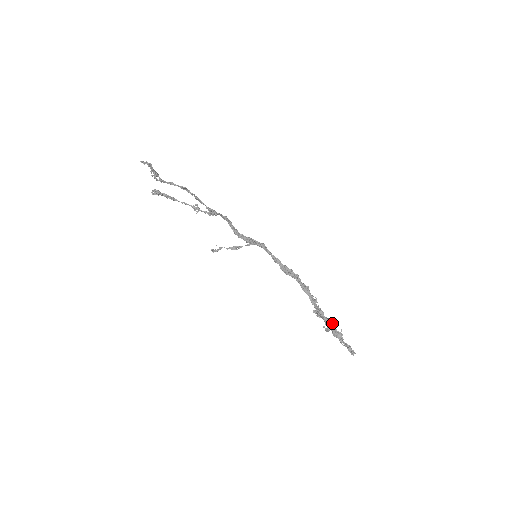
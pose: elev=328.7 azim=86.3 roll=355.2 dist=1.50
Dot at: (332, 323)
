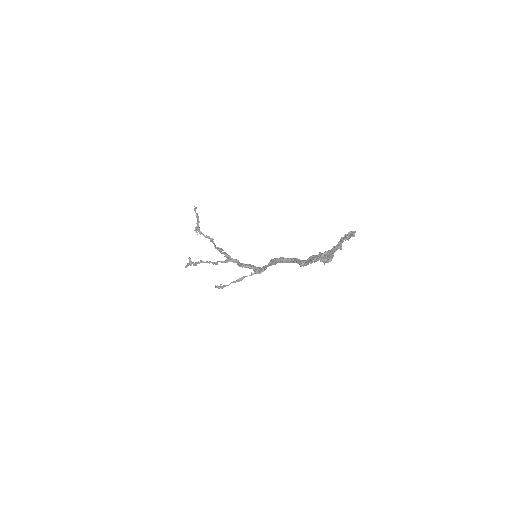
Dot at: occluded
